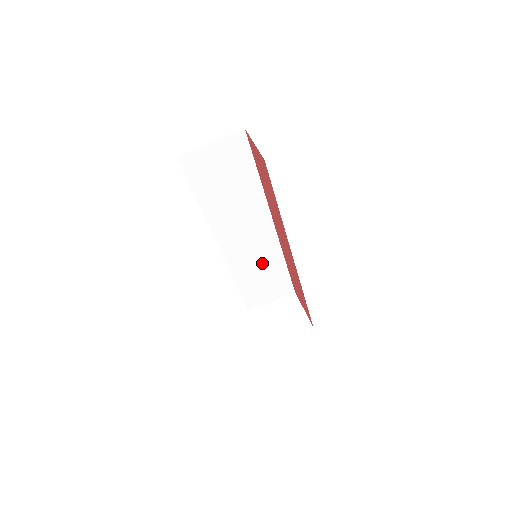
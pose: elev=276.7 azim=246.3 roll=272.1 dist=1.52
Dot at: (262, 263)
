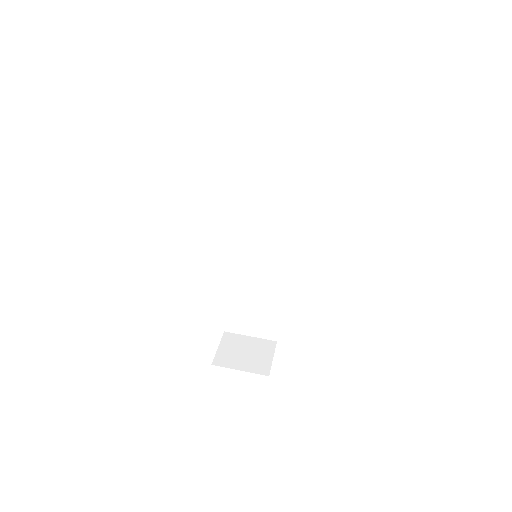
Dot at: (261, 282)
